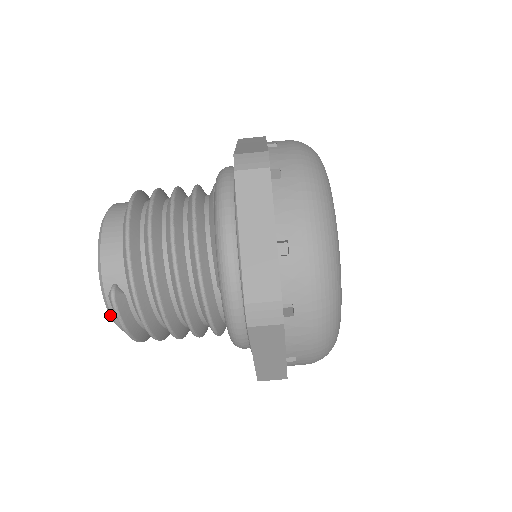
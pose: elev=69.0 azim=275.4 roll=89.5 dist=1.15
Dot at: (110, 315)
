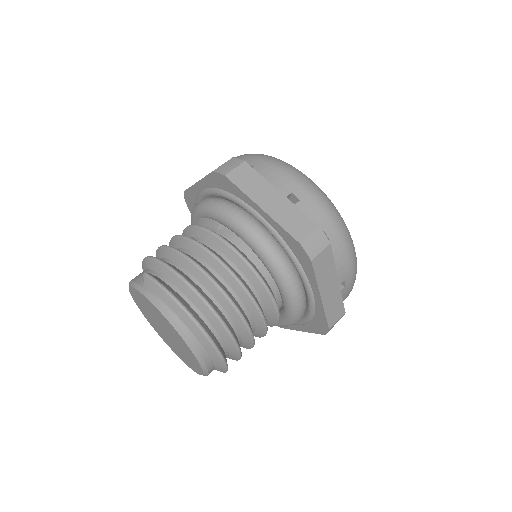
Dot at: (154, 303)
